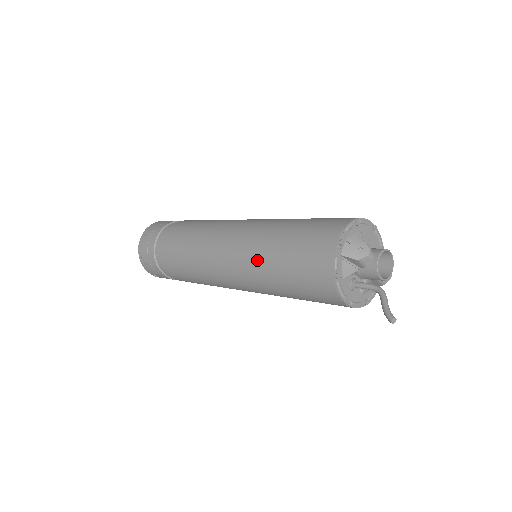
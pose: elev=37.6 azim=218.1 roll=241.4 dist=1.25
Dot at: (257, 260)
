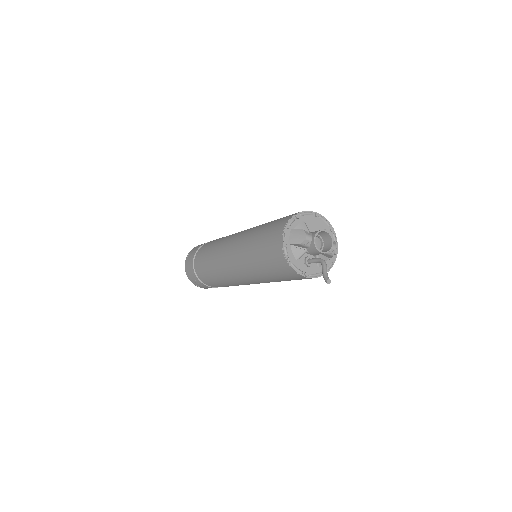
Dot at: (246, 261)
